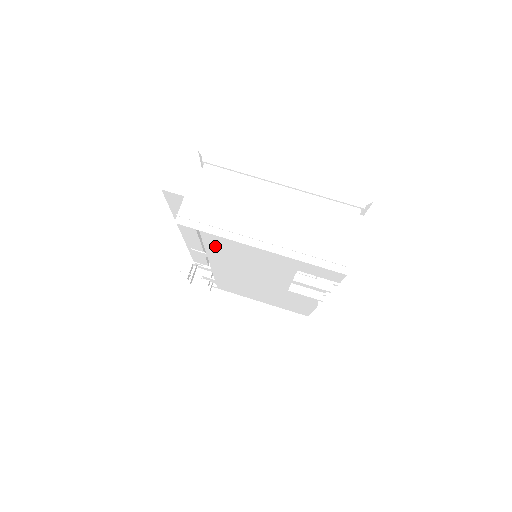
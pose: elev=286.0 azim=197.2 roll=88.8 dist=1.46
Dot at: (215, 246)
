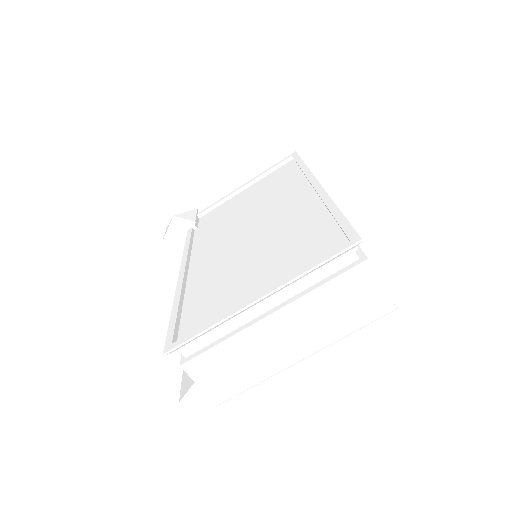
Dot at: occluded
